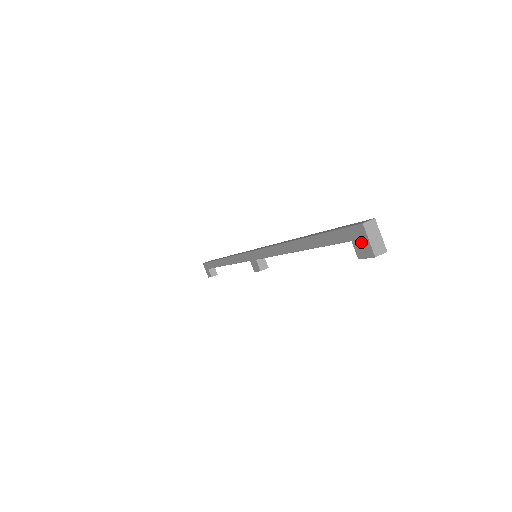
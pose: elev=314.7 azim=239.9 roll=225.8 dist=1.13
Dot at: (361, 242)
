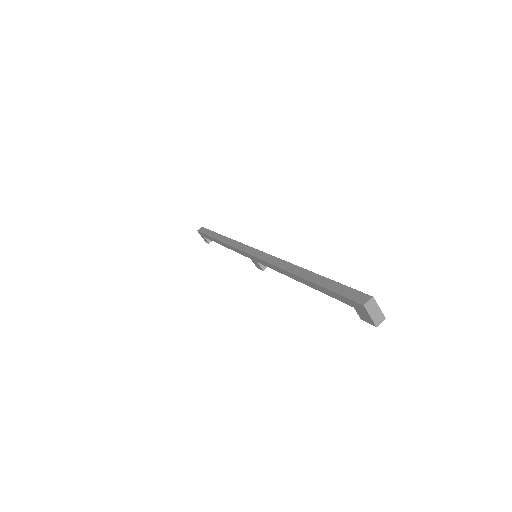
Dot at: (363, 313)
